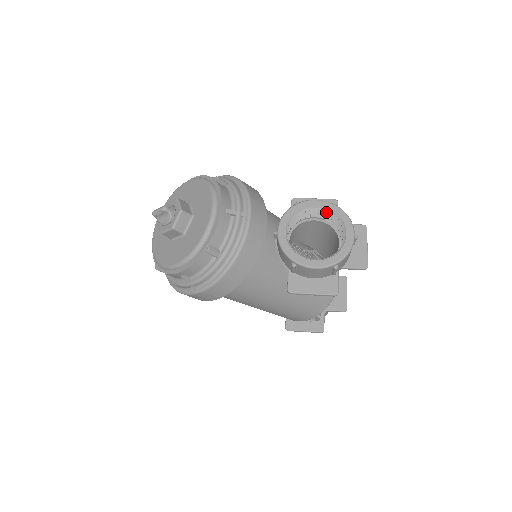
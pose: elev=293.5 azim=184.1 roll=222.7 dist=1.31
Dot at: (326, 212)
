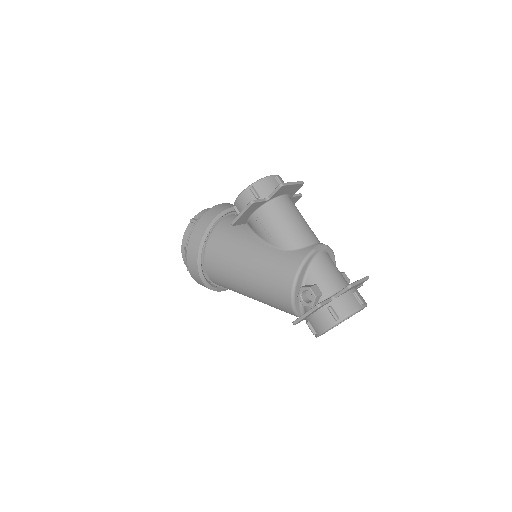
Dot at: occluded
